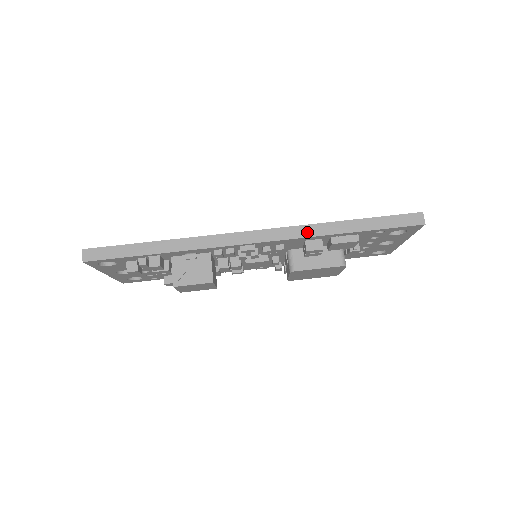
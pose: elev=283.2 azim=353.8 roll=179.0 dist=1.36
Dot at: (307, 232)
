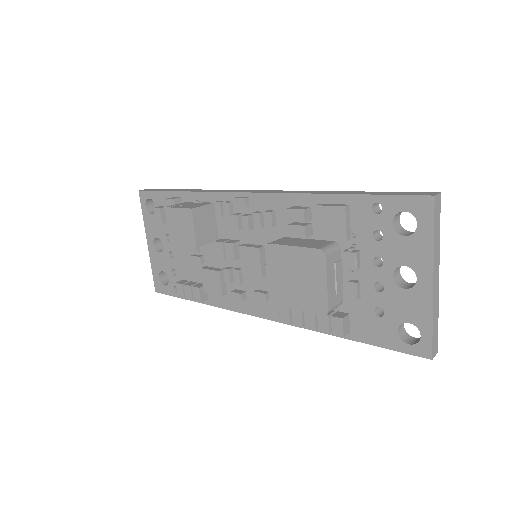
Dot at: (298, 192)
